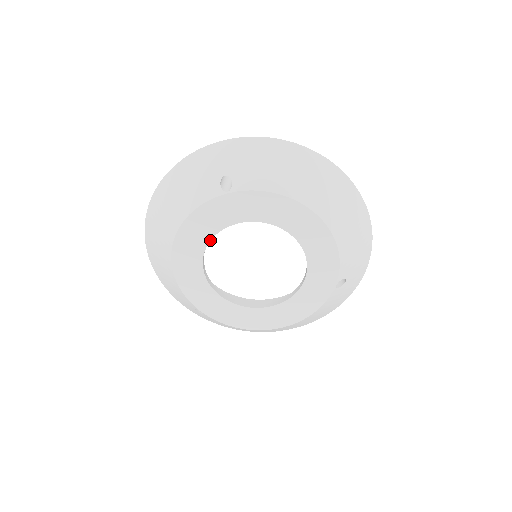
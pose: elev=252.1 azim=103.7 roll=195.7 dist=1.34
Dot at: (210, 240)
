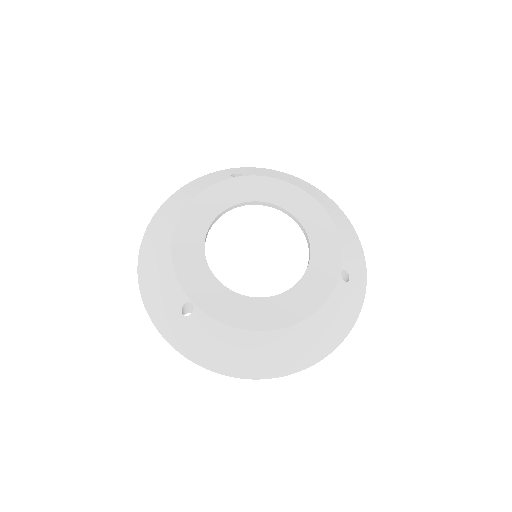
Dot at: (216, 217)
